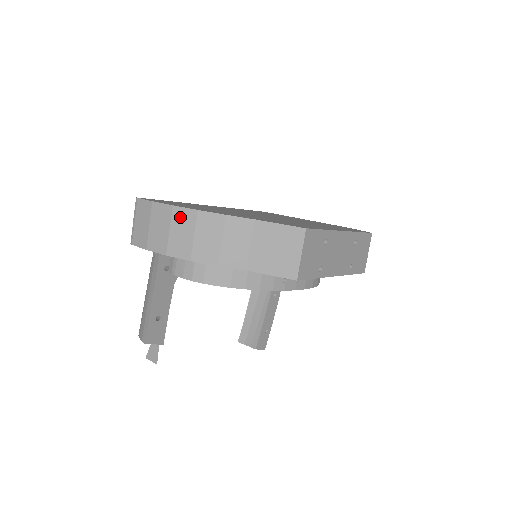
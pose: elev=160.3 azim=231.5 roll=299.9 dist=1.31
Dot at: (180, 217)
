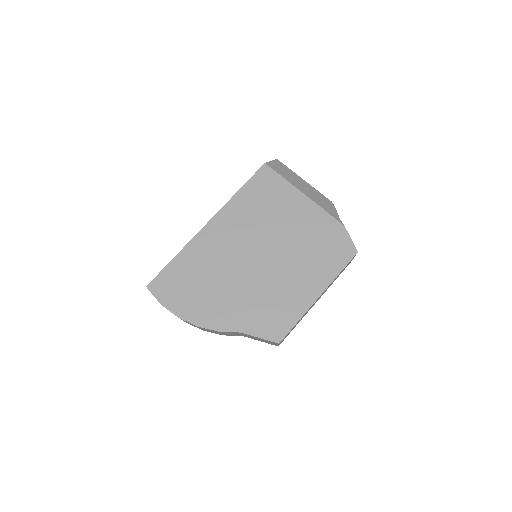
Dot at: occluded
